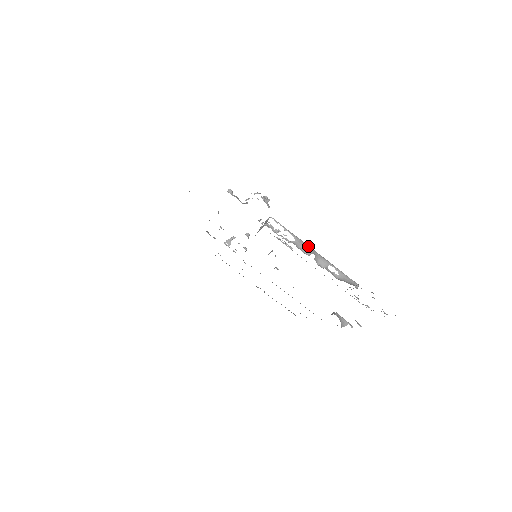
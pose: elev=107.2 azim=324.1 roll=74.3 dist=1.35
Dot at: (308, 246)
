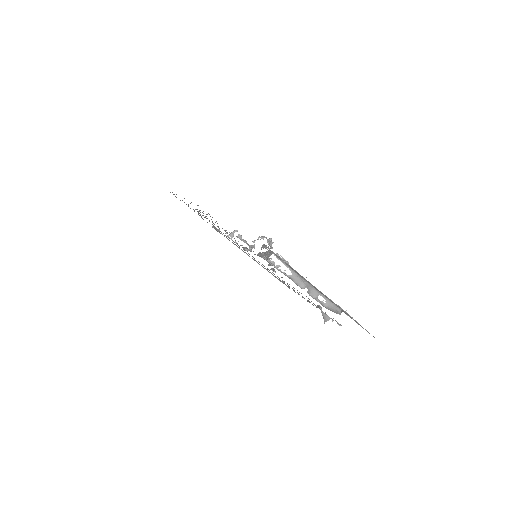
Dot at: (303, 279)
